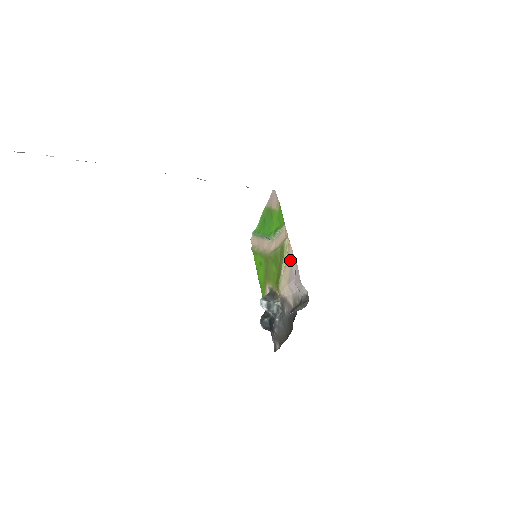
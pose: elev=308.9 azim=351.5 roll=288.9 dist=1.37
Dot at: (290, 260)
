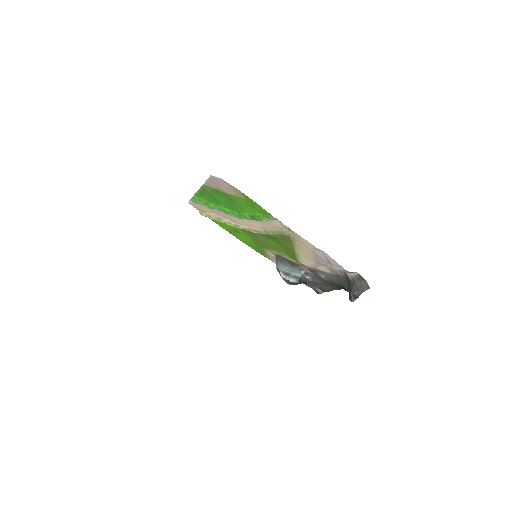
Dot at: (310, 249)
